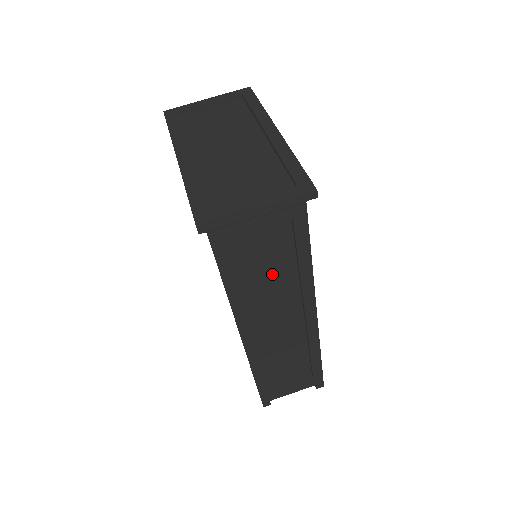
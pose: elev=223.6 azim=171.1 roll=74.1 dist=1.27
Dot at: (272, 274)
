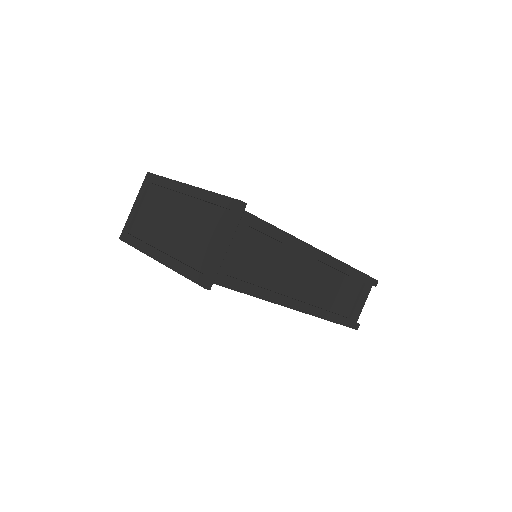
Dot at: (272, 262)
